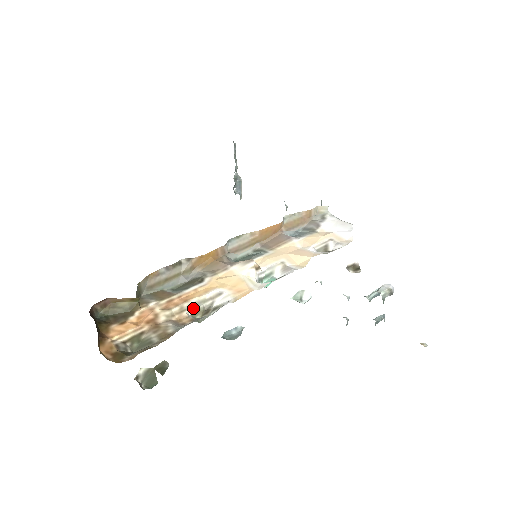
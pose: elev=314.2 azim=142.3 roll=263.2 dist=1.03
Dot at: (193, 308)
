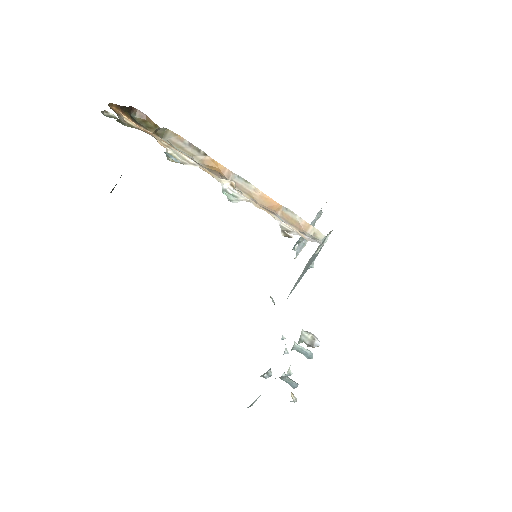
Dot at: (174, 153)
